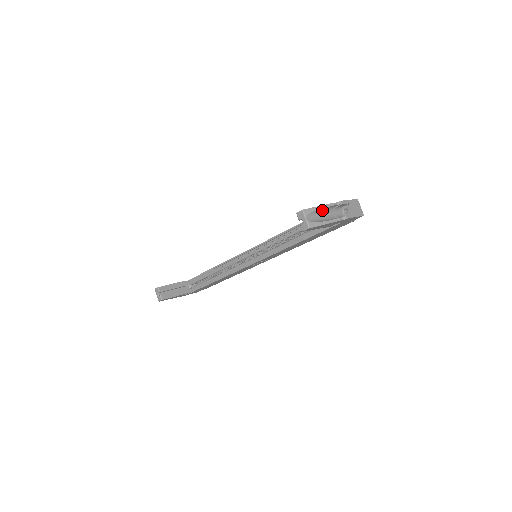
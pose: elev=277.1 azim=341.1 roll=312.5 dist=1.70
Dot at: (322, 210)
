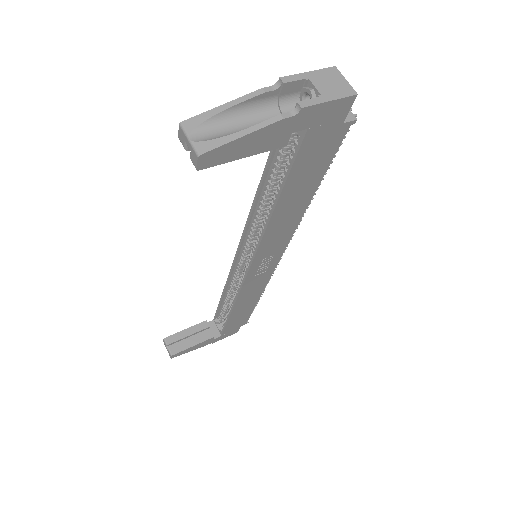
Dot at: (238, 112)
